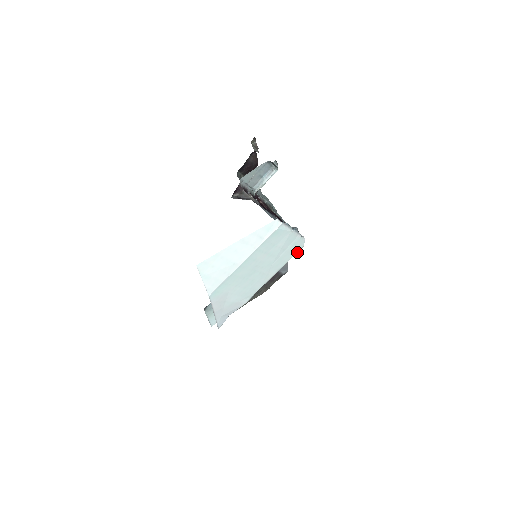
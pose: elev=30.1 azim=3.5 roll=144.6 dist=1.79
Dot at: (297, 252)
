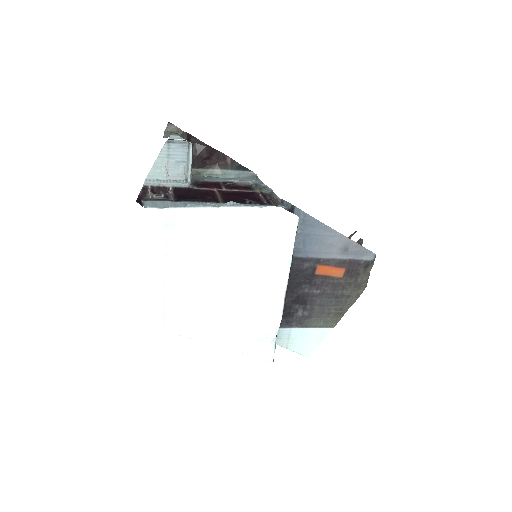
Dot at: (296, 229)
